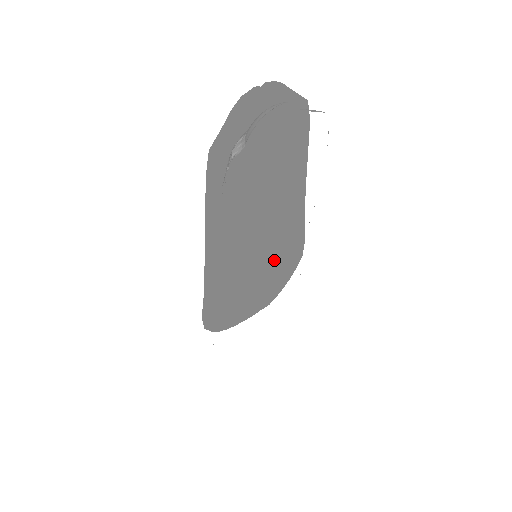
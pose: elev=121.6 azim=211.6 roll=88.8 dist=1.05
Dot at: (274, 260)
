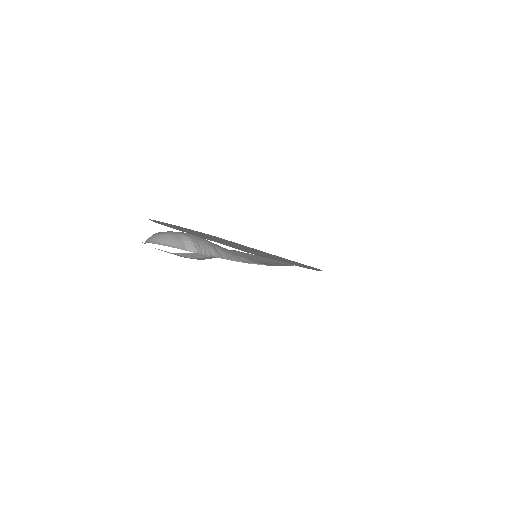
Dot at: occluded
